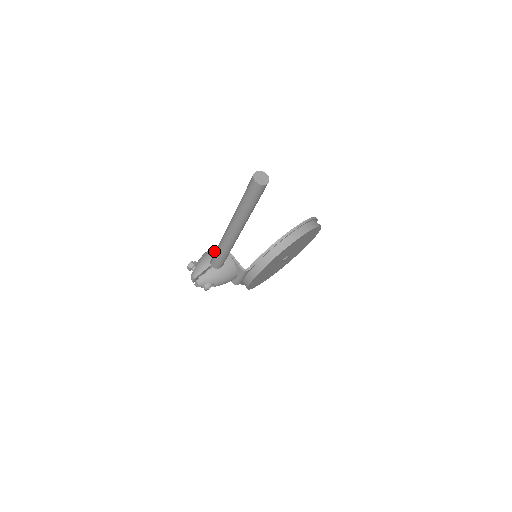
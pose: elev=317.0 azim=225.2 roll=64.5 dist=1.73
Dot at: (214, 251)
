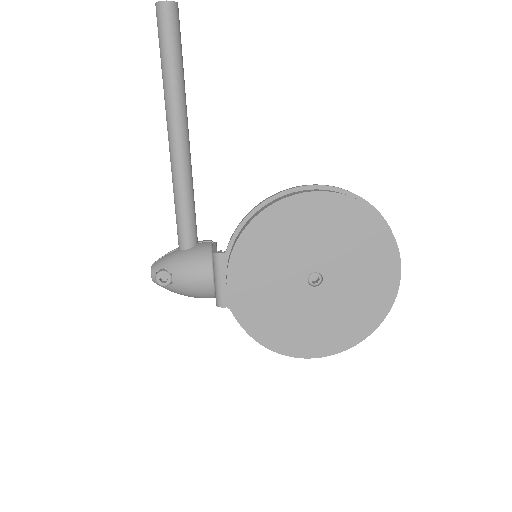
Dot at: occluded
